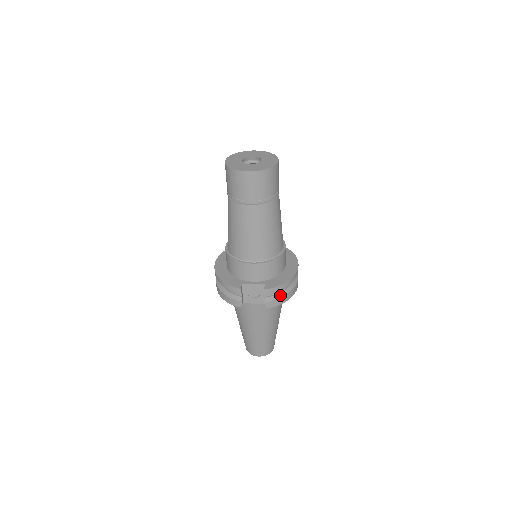
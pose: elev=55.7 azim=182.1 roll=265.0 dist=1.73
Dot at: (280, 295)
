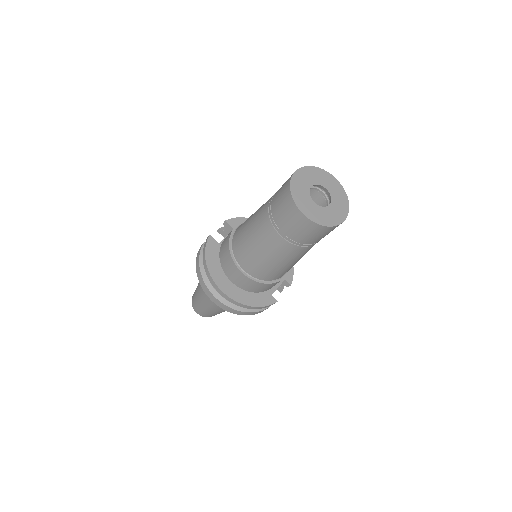
Dot at: occluded
